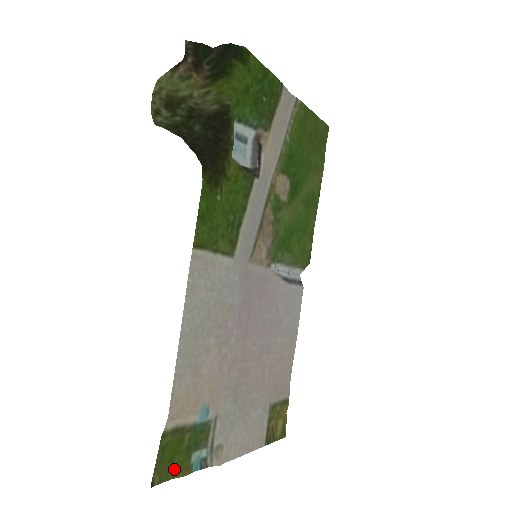
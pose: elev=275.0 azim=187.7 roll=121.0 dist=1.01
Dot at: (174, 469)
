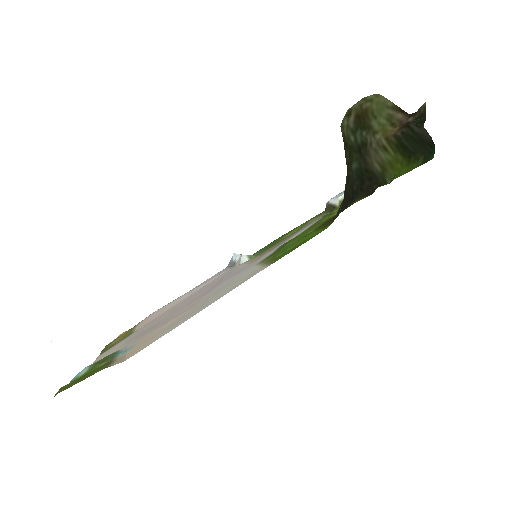
Dot at: (72, 382)
